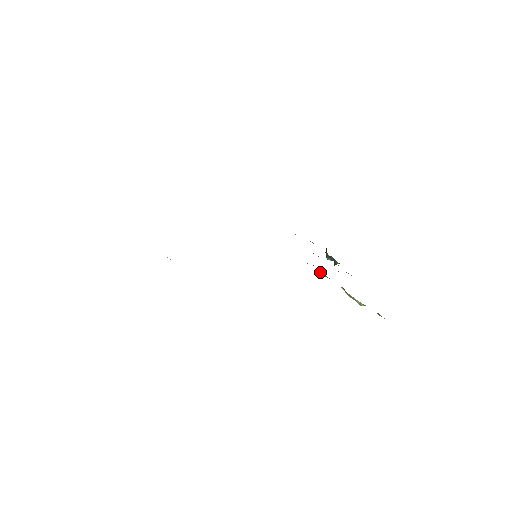
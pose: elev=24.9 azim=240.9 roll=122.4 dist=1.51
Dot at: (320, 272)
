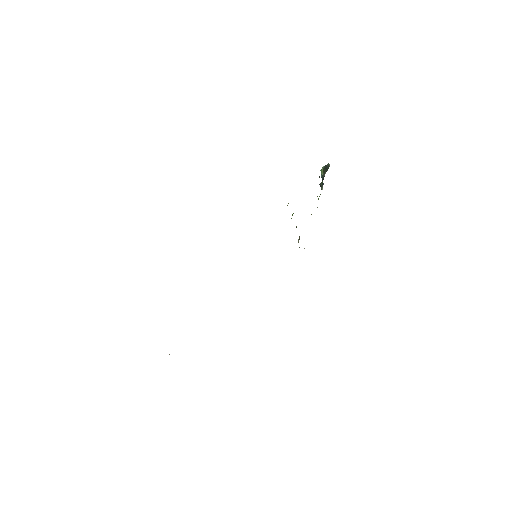
Dot at: occluded
